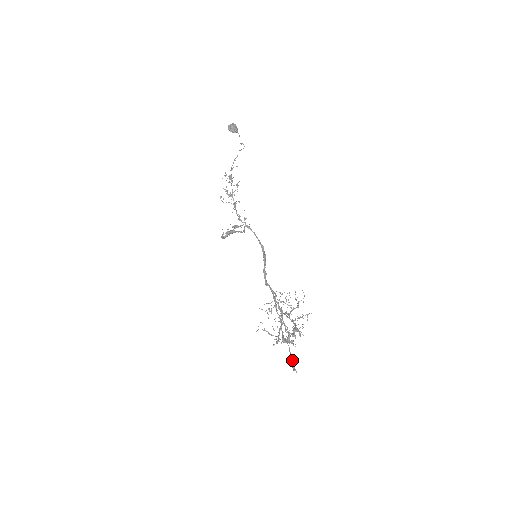
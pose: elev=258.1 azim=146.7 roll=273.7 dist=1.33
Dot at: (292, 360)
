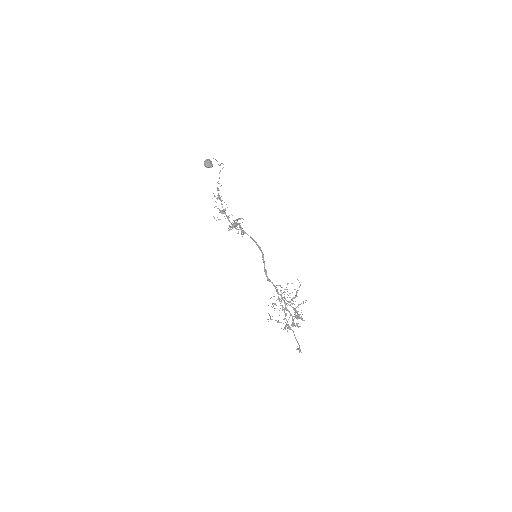
Dot at: occluded
